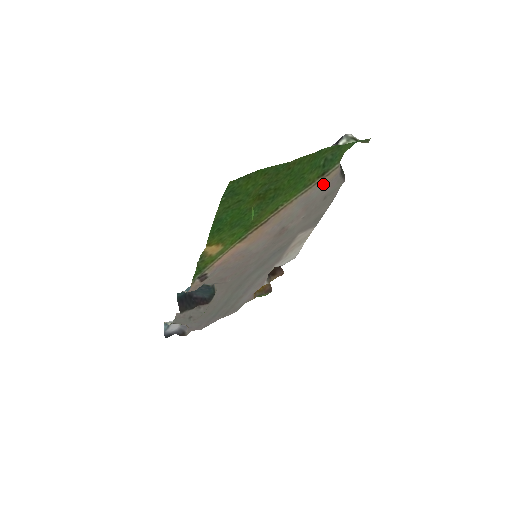
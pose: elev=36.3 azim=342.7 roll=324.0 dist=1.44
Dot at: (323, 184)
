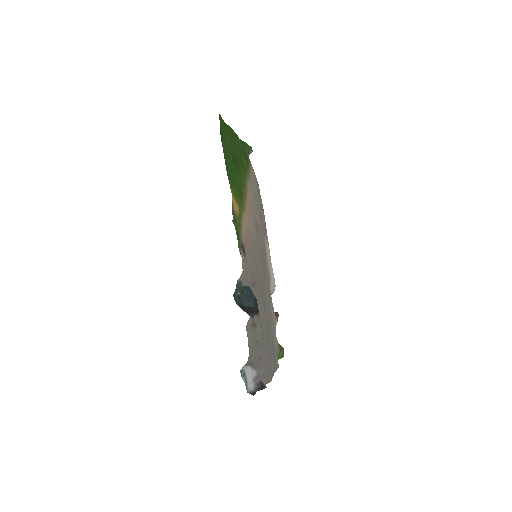
Dot at: (252, 177)
